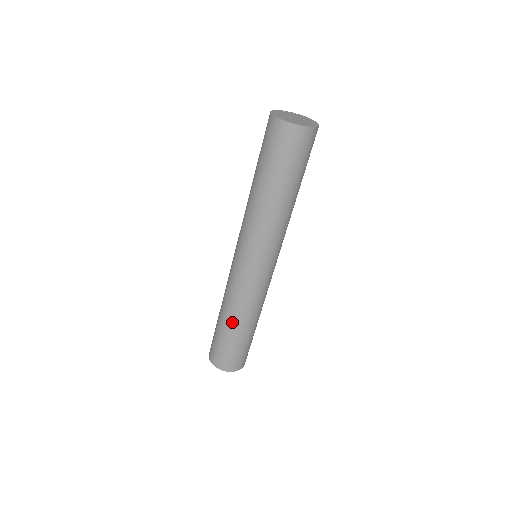
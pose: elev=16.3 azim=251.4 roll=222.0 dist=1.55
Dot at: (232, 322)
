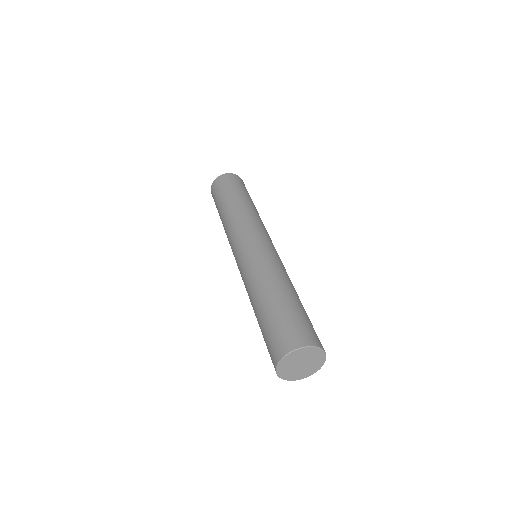
Dot at: (256, 302)
